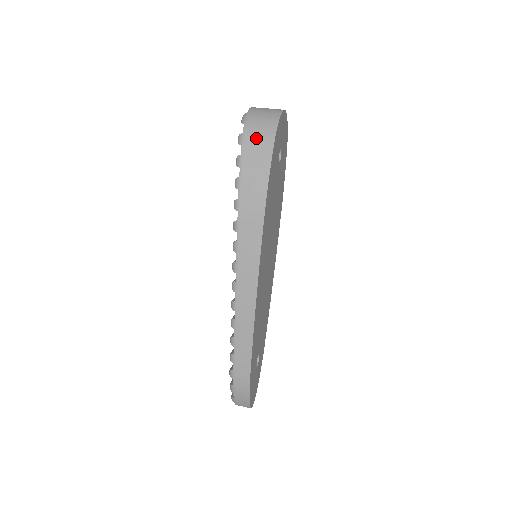
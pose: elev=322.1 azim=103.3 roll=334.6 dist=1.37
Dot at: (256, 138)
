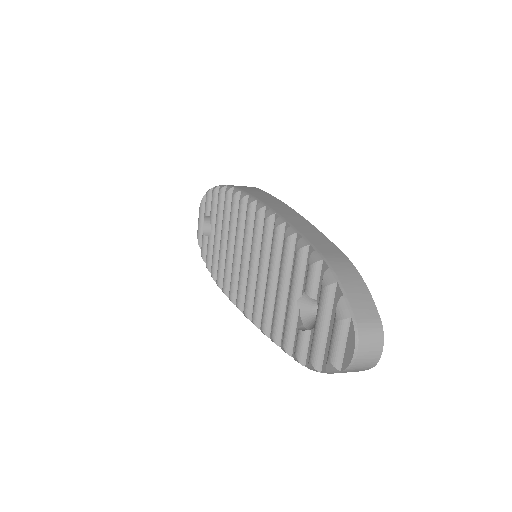
Dot at: occluded
